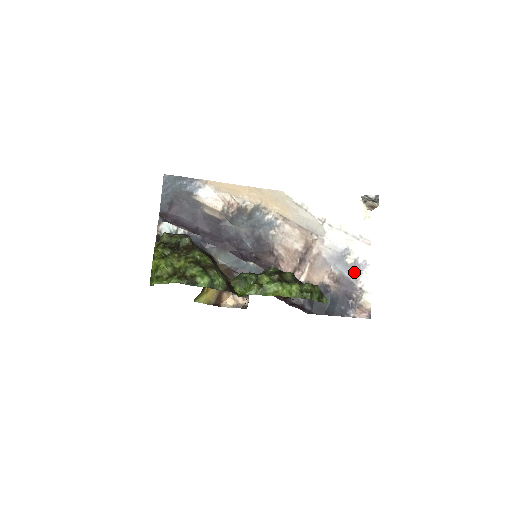
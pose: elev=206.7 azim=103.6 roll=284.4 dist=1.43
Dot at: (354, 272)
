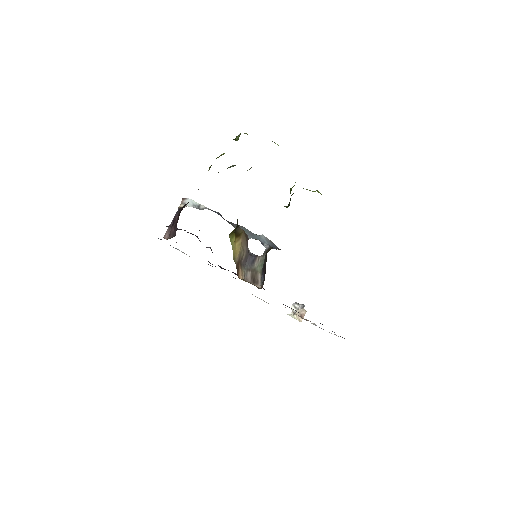
Dot at: occluded
